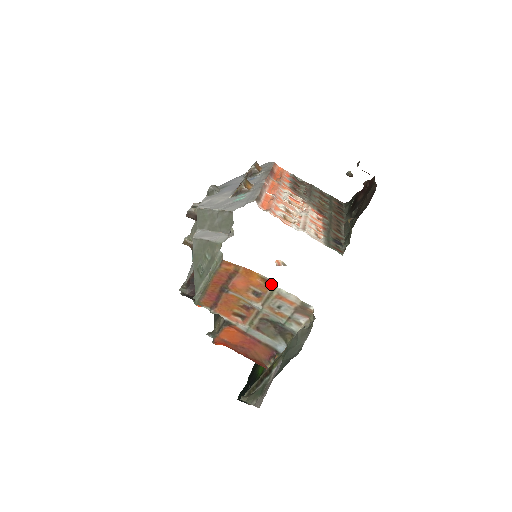
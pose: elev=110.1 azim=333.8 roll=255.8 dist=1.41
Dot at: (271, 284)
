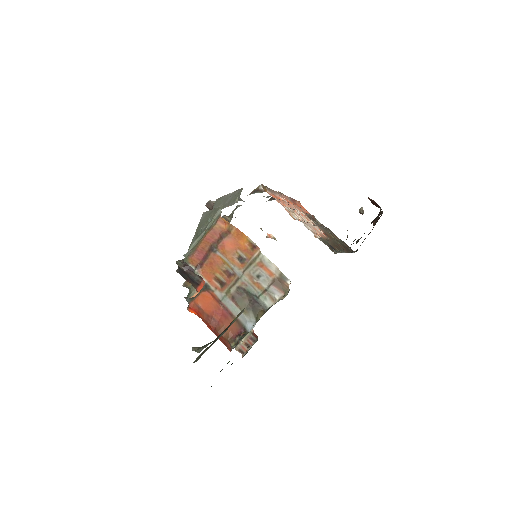
Dot at: (257, 250)
